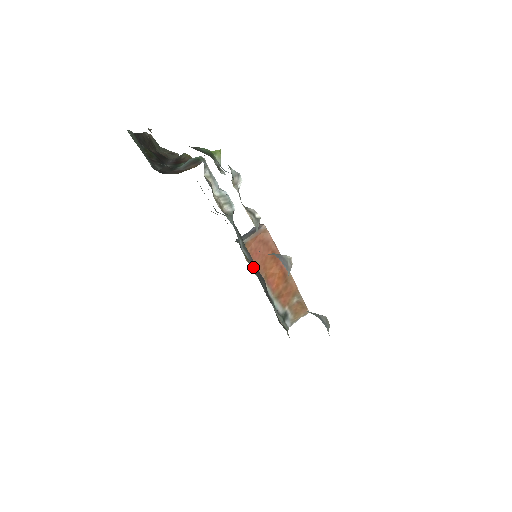
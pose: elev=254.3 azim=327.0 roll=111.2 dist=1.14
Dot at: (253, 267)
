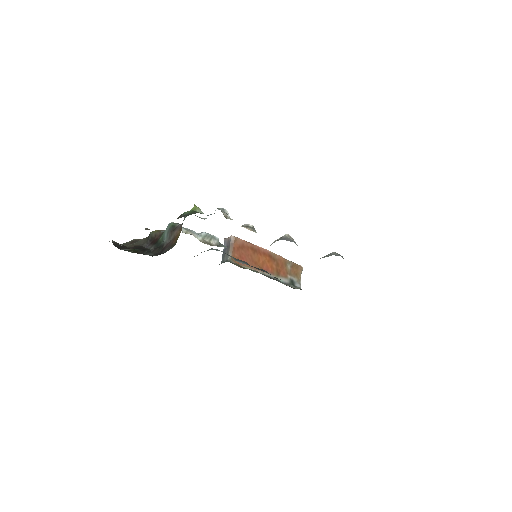
Dot at: occluded
